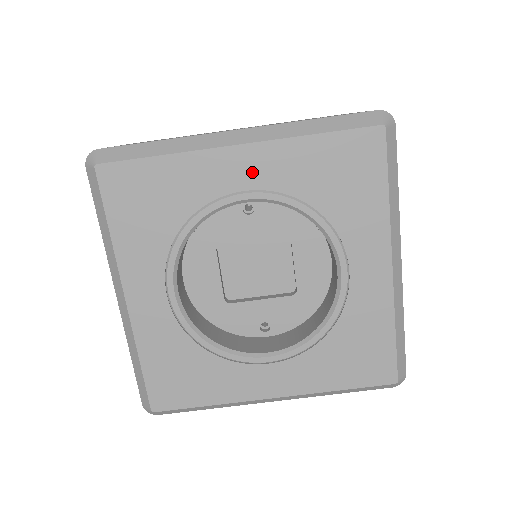
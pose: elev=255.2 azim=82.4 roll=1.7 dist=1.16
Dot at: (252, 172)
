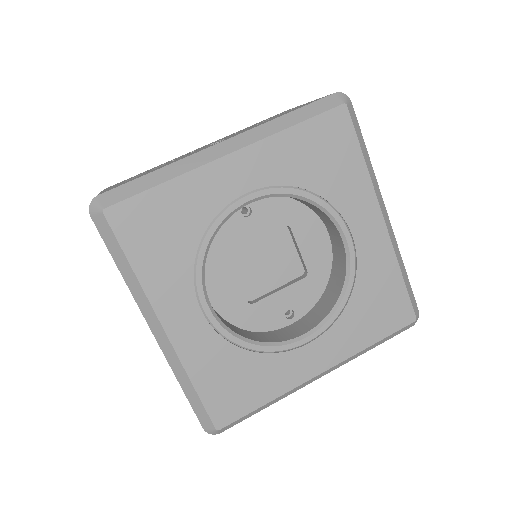
Dot at: (249, 174)
